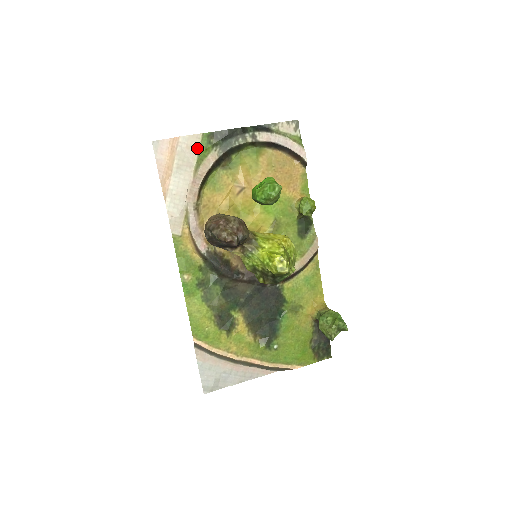
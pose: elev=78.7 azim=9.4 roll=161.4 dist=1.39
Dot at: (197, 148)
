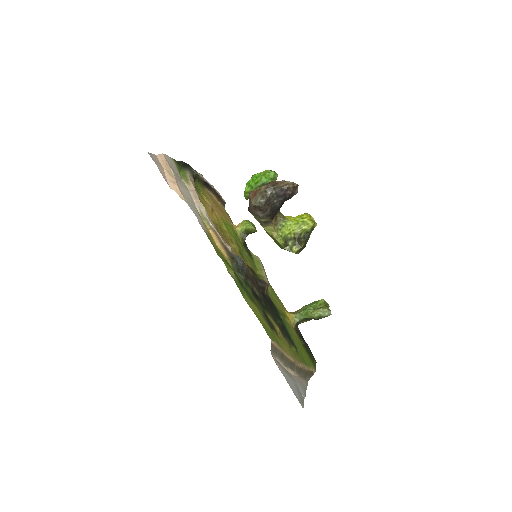
Dot at: (176, 168)
